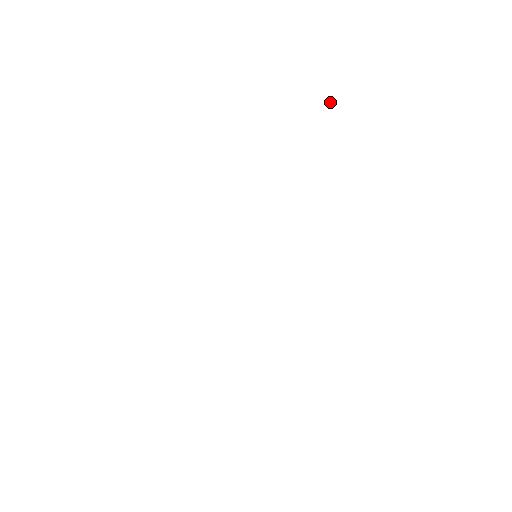
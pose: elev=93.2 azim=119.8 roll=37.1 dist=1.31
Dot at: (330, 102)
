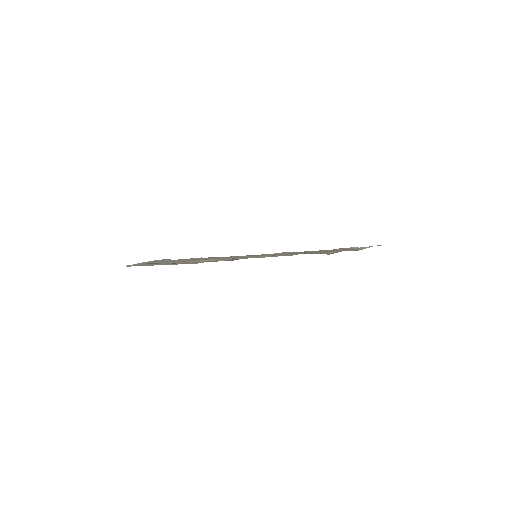
Dot at: occluded
